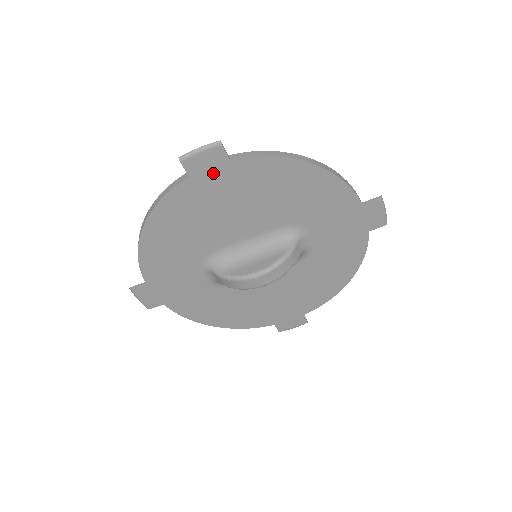
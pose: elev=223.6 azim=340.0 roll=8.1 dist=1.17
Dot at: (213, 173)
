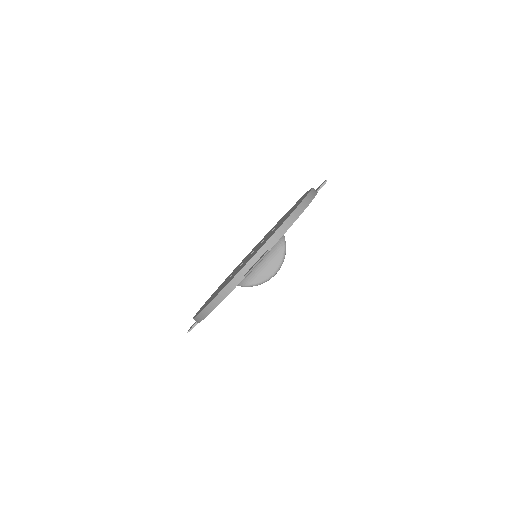
Dot at: occluded
